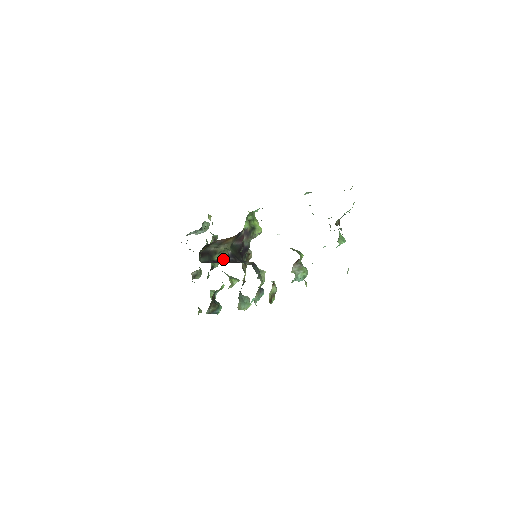
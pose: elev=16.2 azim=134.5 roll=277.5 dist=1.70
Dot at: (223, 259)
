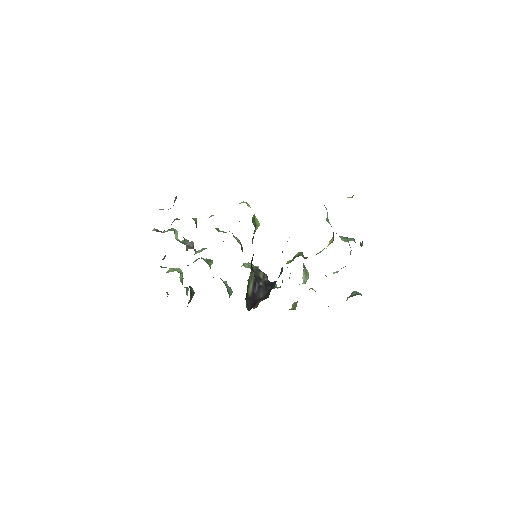
Dot at: (253, 289)
